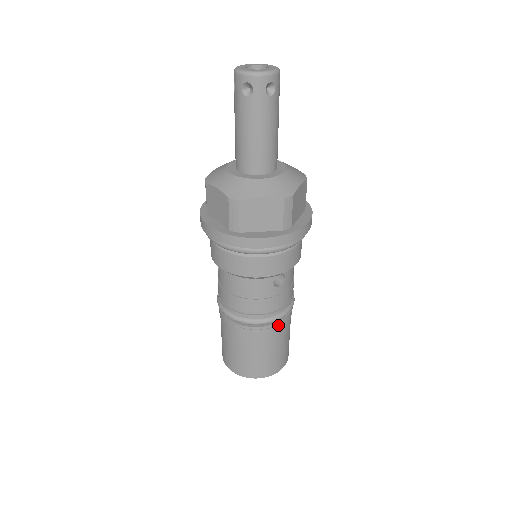
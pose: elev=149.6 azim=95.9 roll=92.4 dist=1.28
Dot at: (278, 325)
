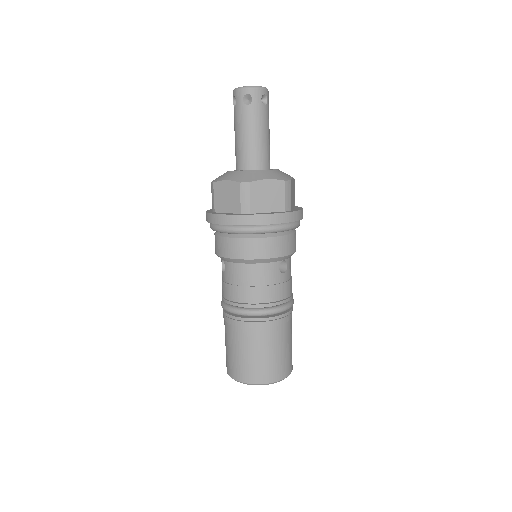
Dot at: (285, 317)
